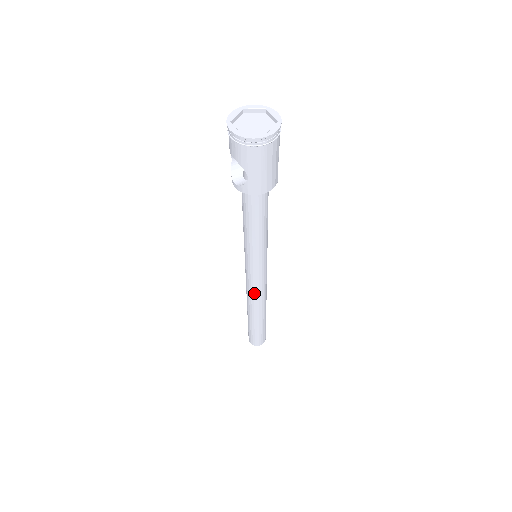
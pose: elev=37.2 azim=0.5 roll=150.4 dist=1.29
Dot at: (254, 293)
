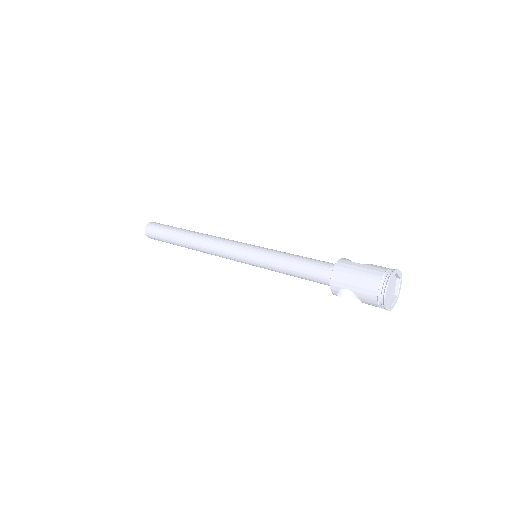
Dot at: occluded
